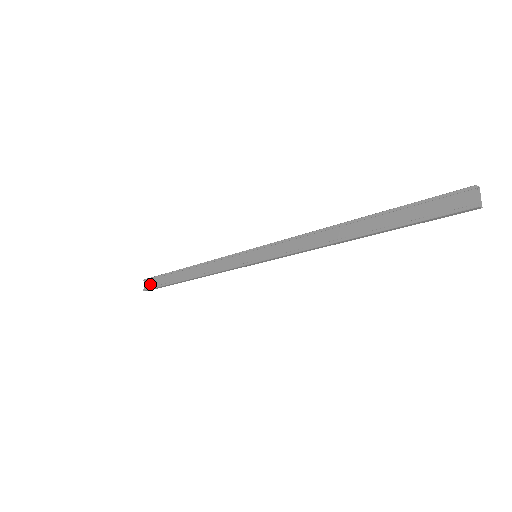
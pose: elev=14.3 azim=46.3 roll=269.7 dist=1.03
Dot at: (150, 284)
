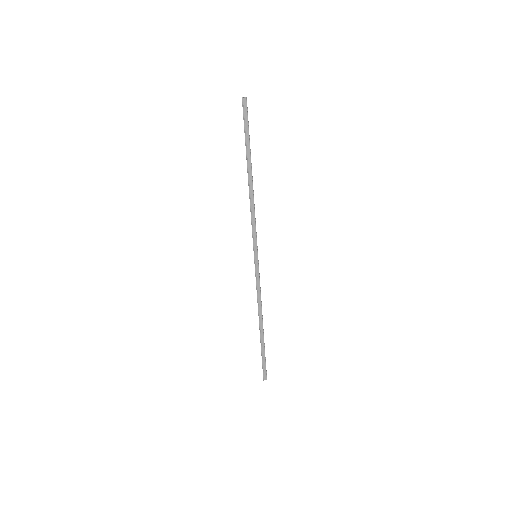
Dot at: (263, 369)
